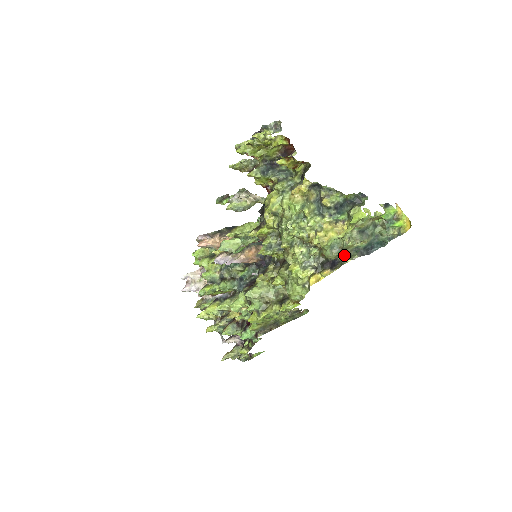
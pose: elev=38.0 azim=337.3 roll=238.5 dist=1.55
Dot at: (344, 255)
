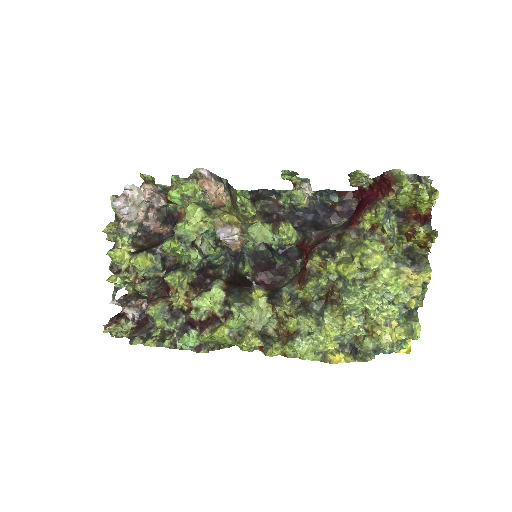
Dot at: occluded
